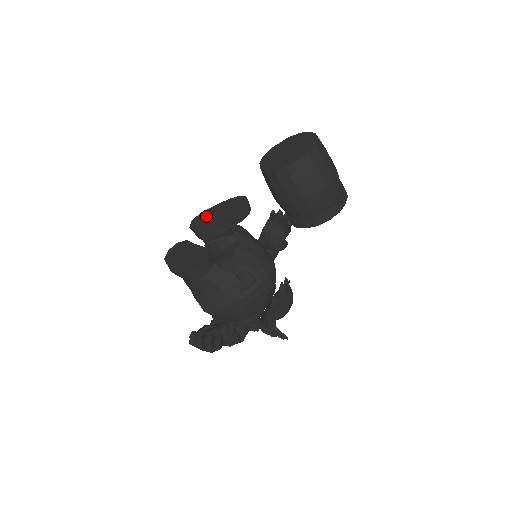
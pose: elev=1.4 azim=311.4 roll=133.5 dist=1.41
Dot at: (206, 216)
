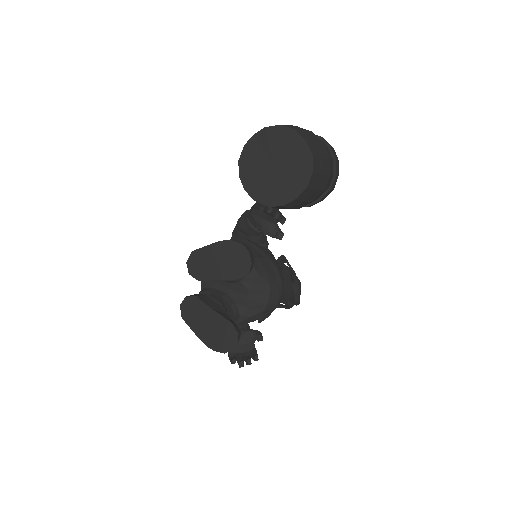
Dot at: (203, 263)
